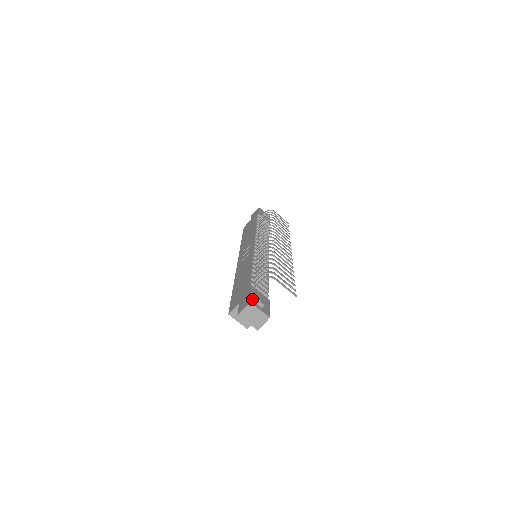
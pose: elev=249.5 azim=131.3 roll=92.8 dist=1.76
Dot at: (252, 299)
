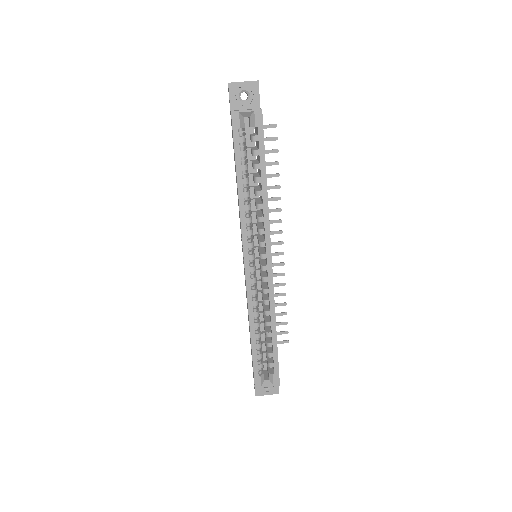
Dot at: occluded
